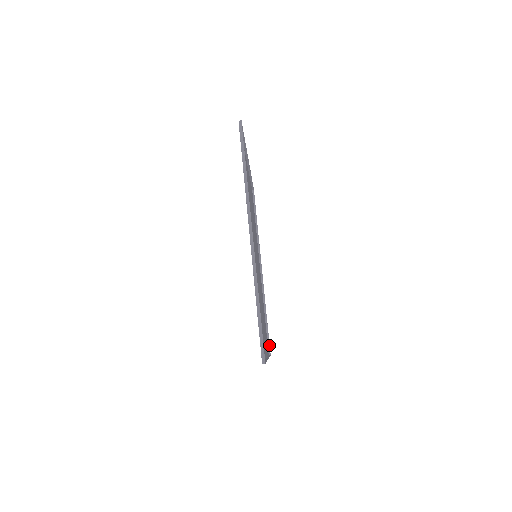
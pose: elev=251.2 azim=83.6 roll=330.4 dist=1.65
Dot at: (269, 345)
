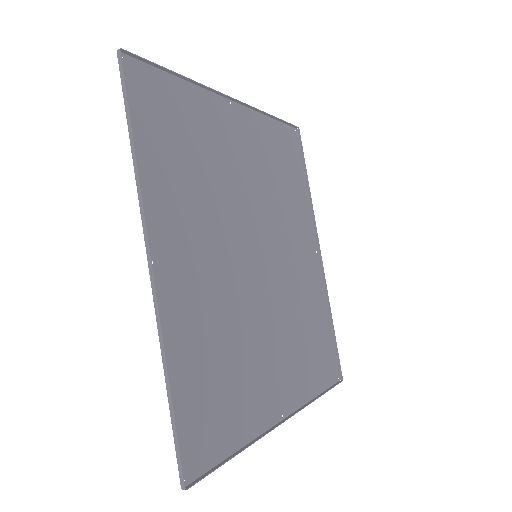
Dot at: (339, 366)
